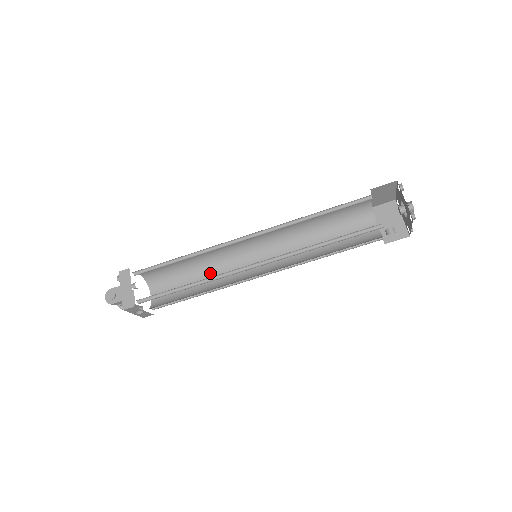
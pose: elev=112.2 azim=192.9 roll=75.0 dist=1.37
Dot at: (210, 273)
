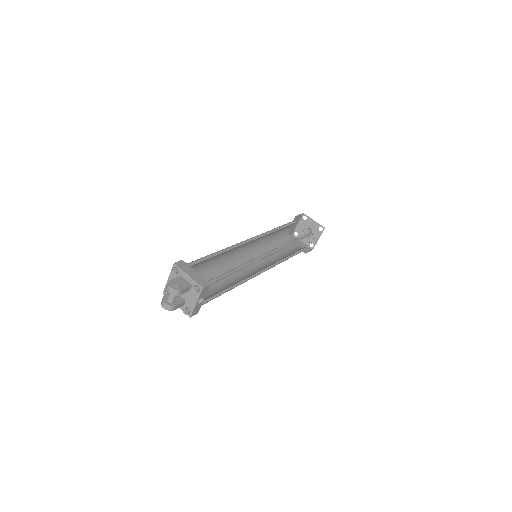
Dot at: occluded
